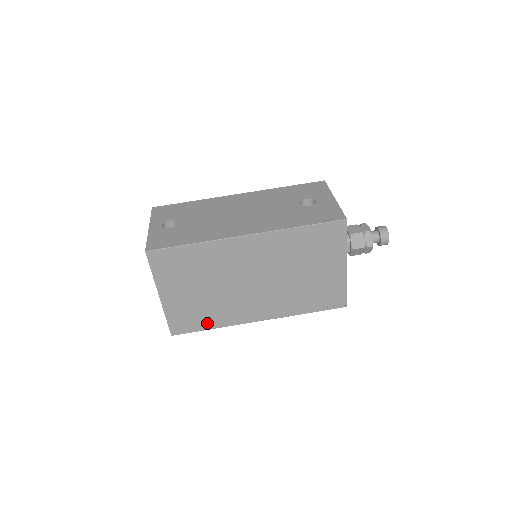
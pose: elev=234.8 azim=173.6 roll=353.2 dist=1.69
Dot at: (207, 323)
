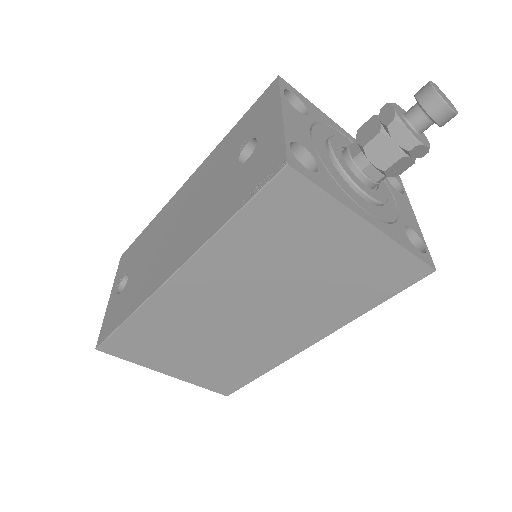
Dot at: (250, 372)
